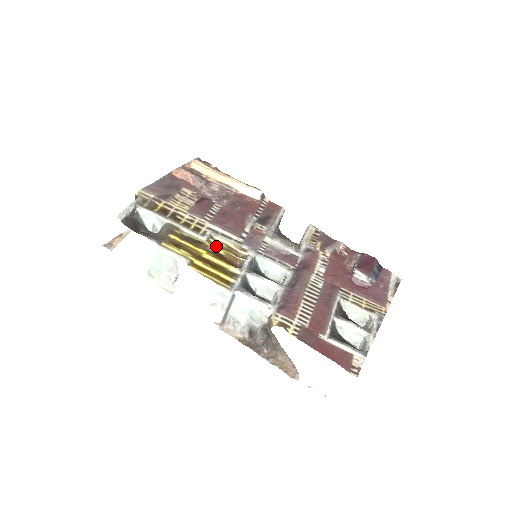
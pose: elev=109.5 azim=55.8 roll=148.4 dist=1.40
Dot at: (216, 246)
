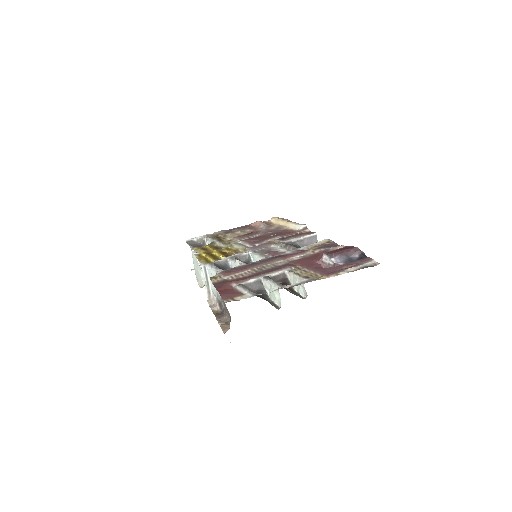
Dot at: (228, 249)
